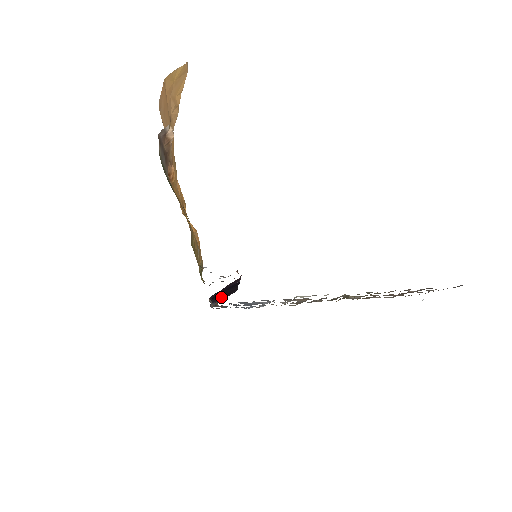
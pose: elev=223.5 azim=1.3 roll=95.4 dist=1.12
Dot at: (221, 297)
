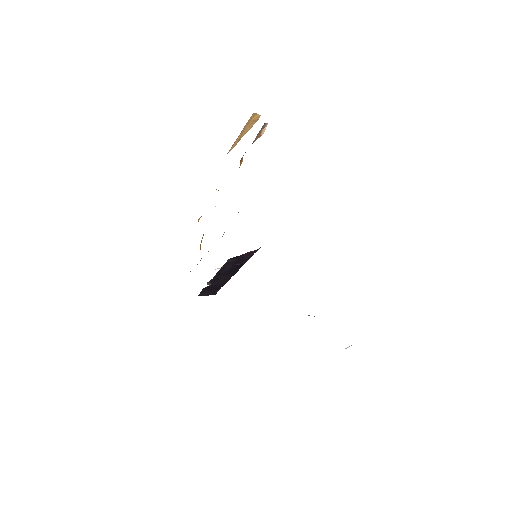
Dot at: (210, 287)
